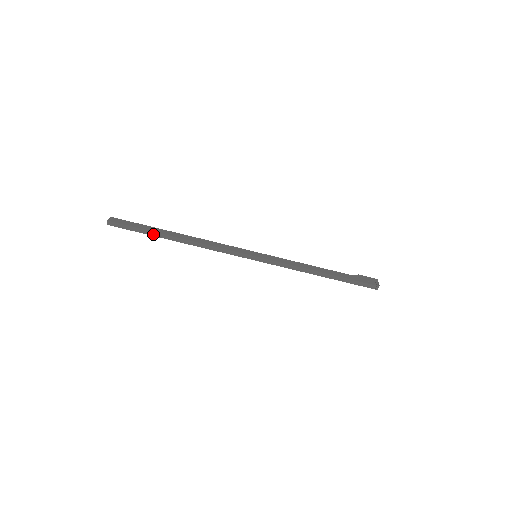
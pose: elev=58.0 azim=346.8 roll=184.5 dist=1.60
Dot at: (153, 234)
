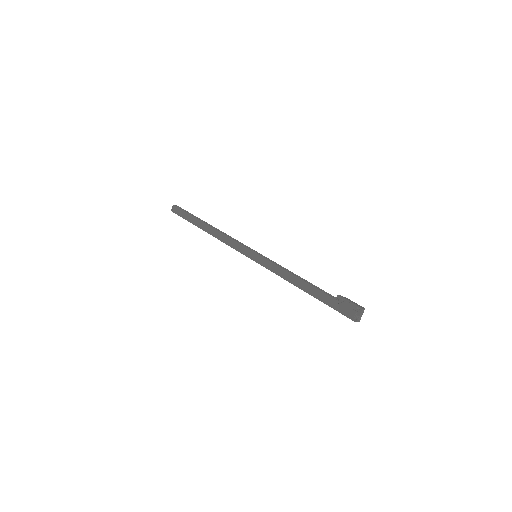
Dot at: (195, 224)
